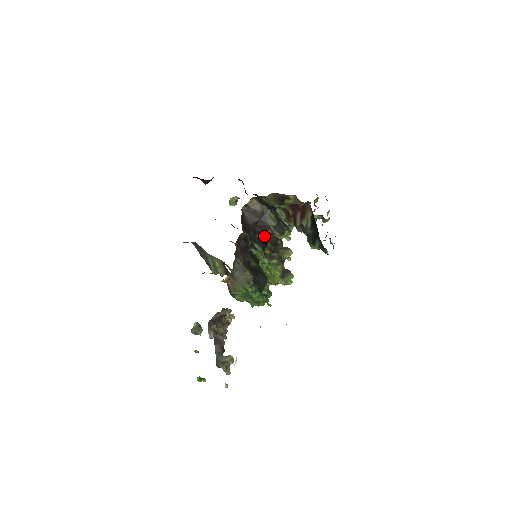
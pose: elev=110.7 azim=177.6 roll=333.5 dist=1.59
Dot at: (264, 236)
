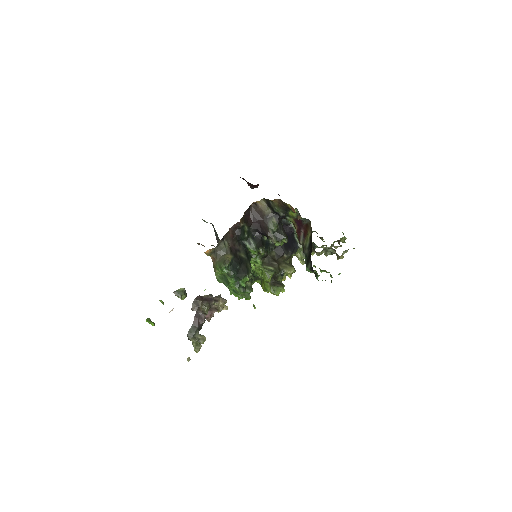
Dot at: (264, 238)
